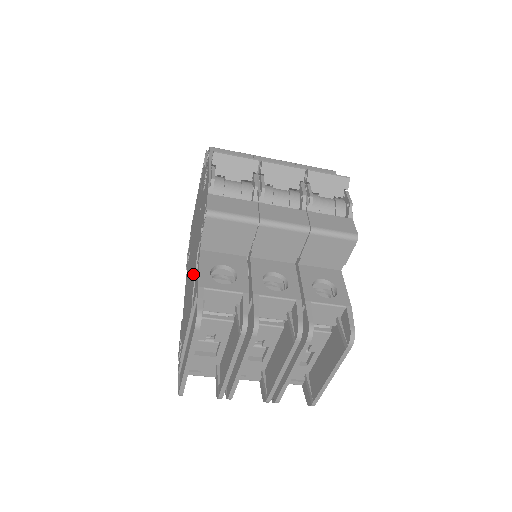
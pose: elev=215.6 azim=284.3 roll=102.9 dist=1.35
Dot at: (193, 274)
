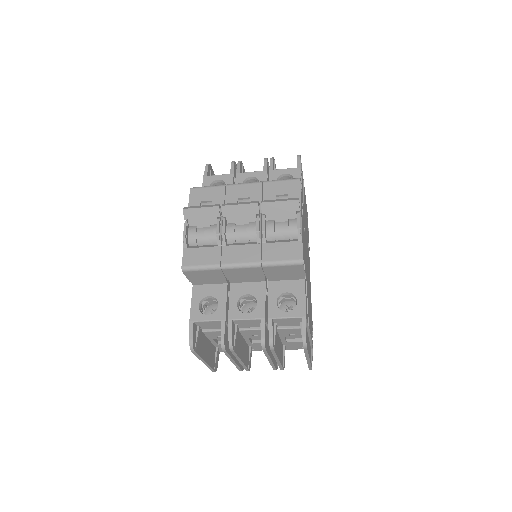
Dot at: occluded
